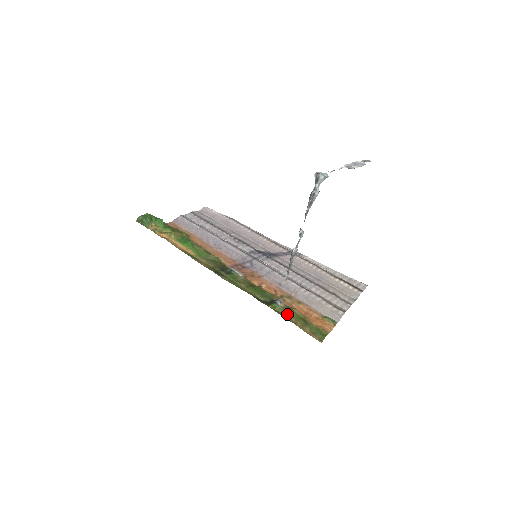
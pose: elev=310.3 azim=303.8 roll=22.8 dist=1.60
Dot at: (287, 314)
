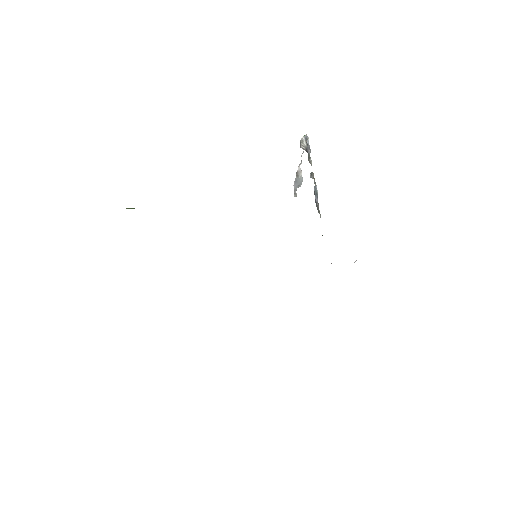
Dot at: occluded
